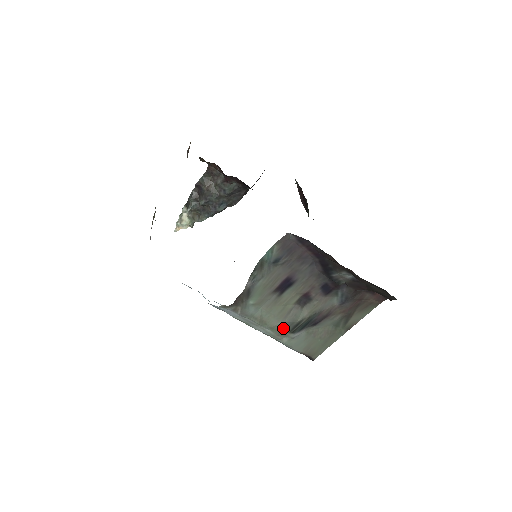
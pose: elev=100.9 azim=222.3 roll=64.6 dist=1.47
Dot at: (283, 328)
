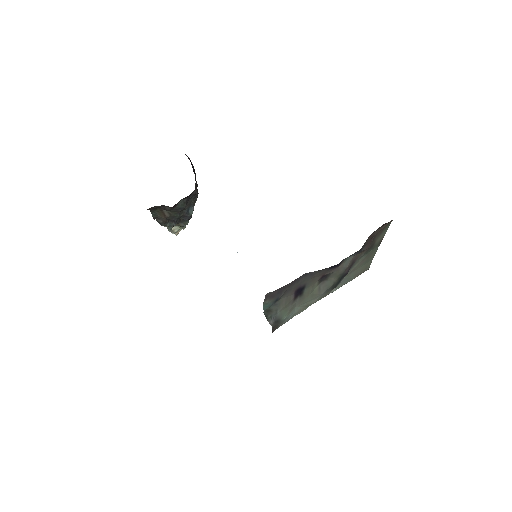
Dot at: (324, 294)
